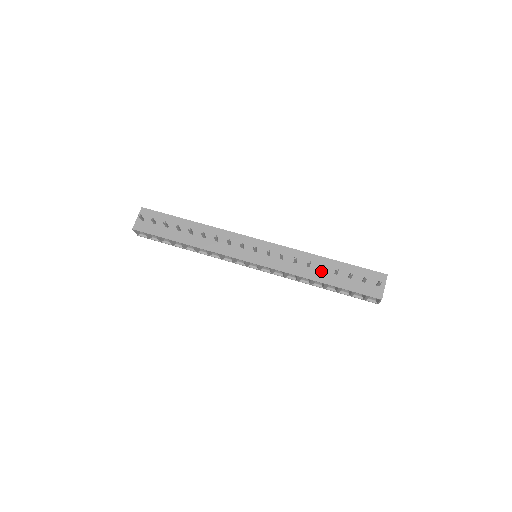
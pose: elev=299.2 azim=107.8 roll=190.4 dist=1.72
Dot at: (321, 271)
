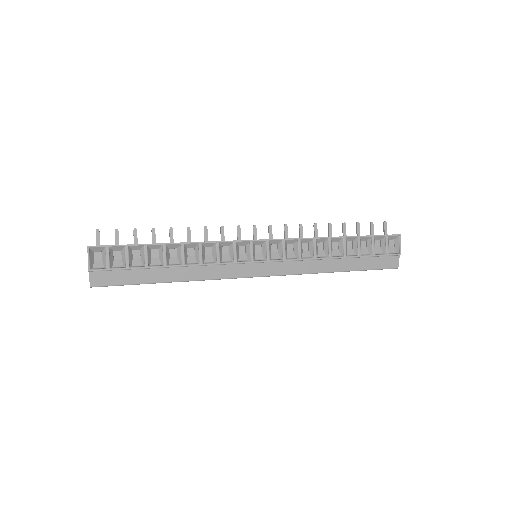
Dot at: occluded
